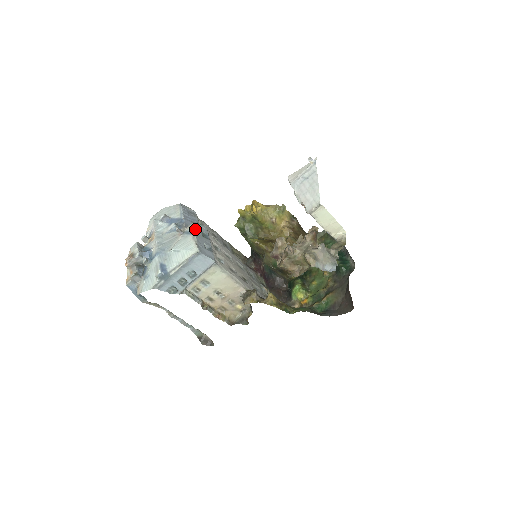
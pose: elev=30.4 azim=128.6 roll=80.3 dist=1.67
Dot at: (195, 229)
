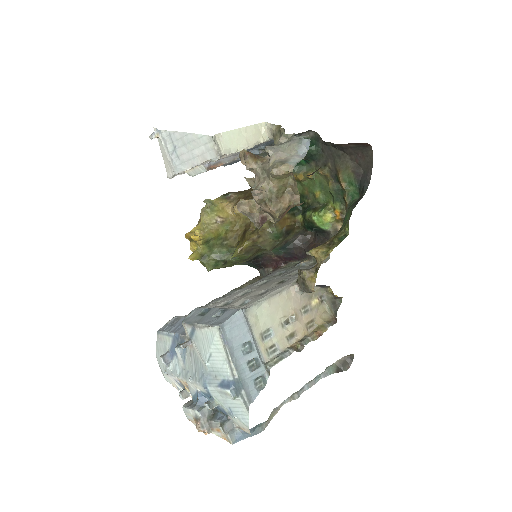
Dot at: (190, 322)
